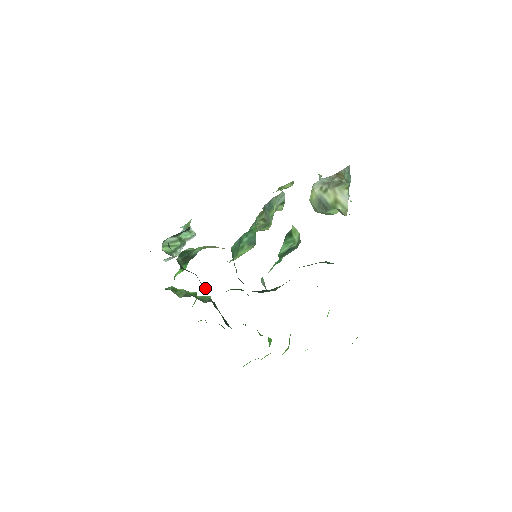
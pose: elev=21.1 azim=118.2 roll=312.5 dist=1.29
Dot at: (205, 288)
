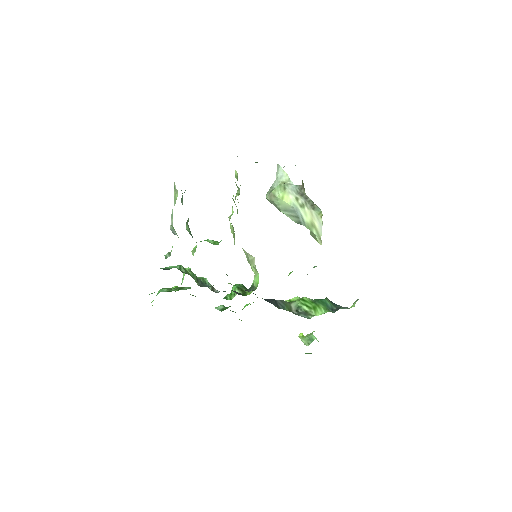
Dot at: occluded
